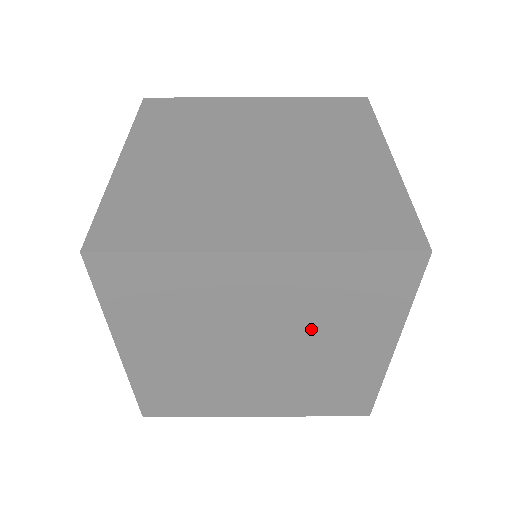
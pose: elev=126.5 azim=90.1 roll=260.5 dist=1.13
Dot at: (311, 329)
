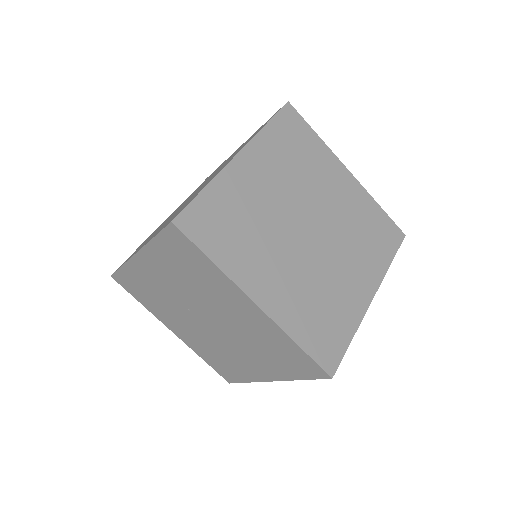
Dot at: (307, 187)
